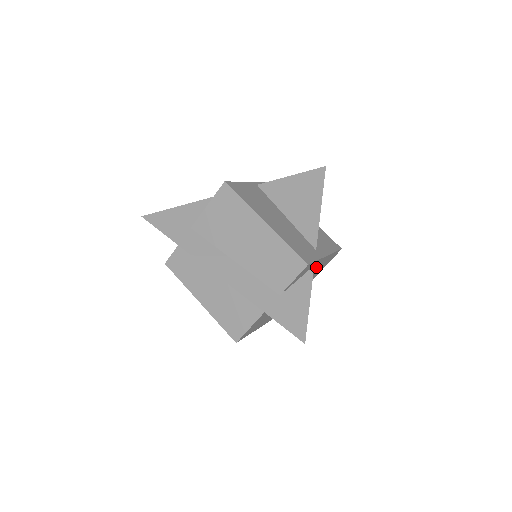
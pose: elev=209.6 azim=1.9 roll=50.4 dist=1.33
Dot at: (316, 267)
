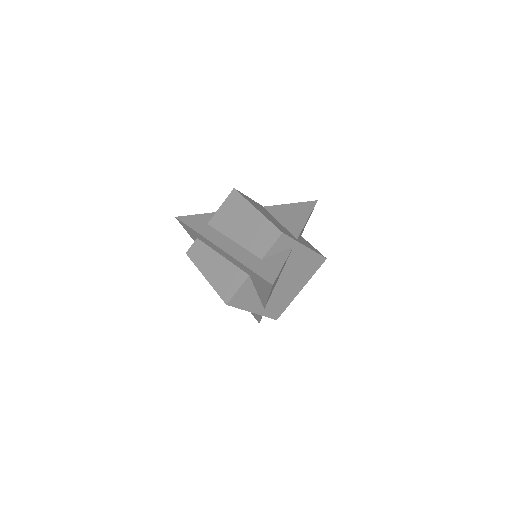
Dot at: (299, 257)
